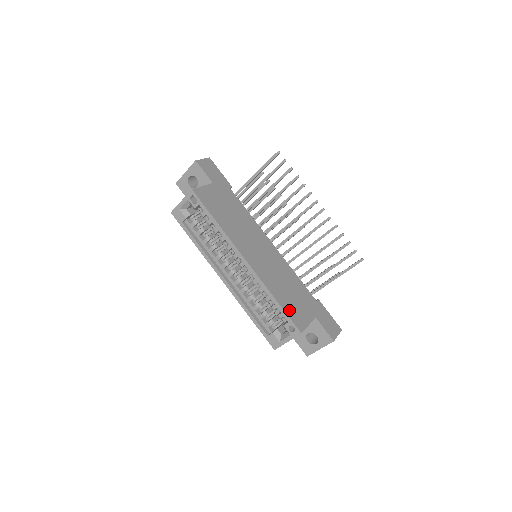
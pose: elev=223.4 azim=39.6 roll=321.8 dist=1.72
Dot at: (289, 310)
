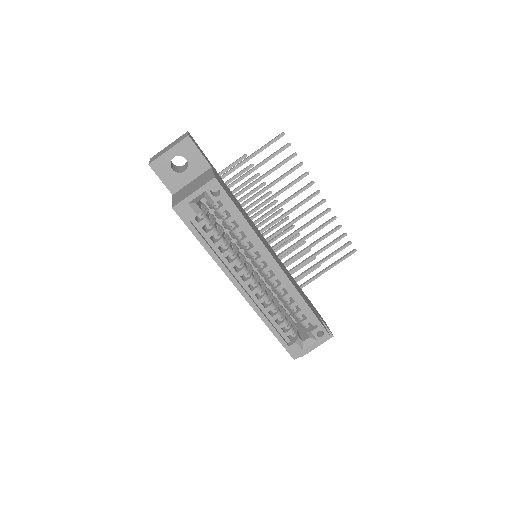
Dot at: (315, 314)
